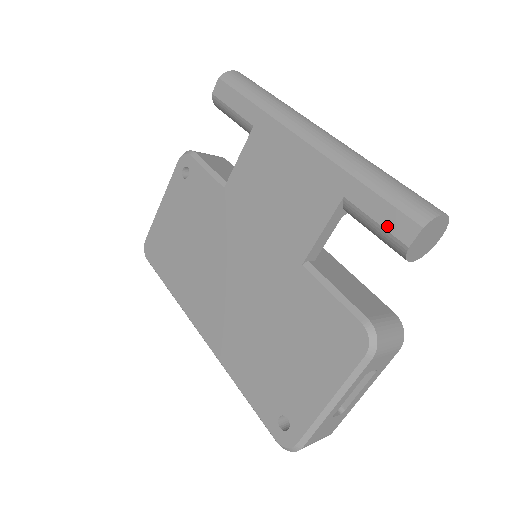
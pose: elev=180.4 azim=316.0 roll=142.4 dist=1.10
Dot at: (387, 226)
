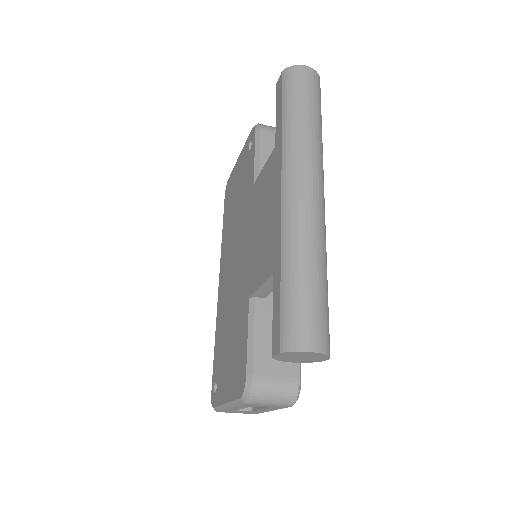
Dot at: (273, 326)
